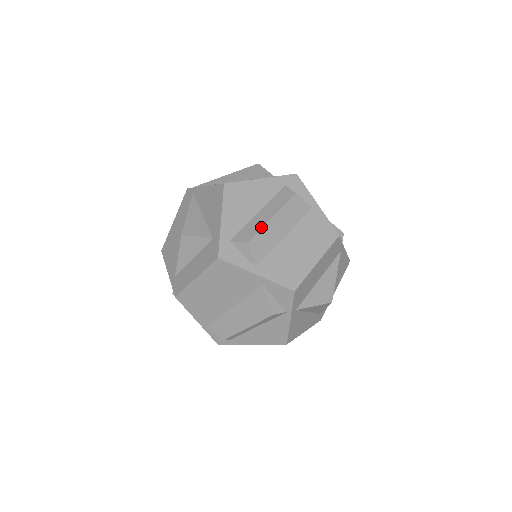
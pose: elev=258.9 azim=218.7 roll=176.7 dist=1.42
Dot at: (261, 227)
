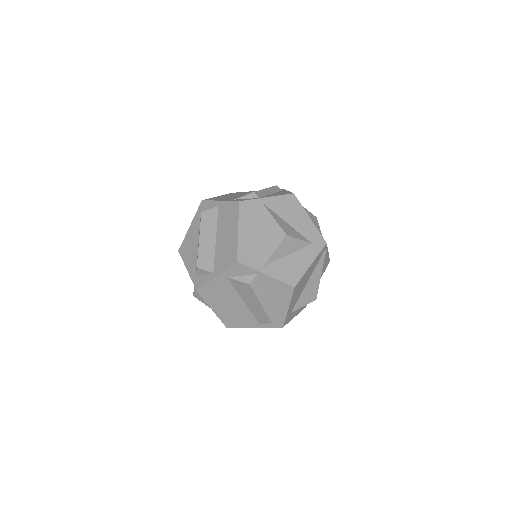
Dot at: (198, 251)
